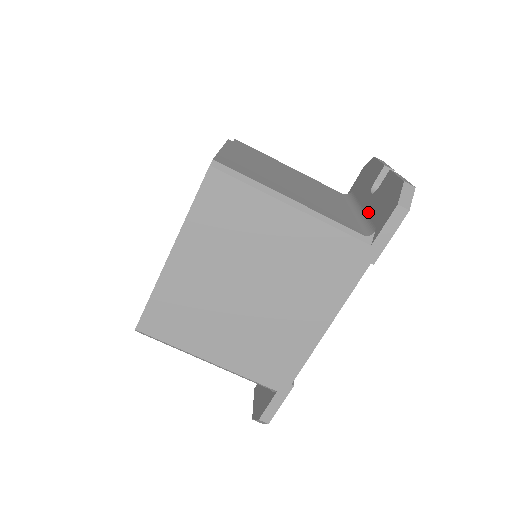
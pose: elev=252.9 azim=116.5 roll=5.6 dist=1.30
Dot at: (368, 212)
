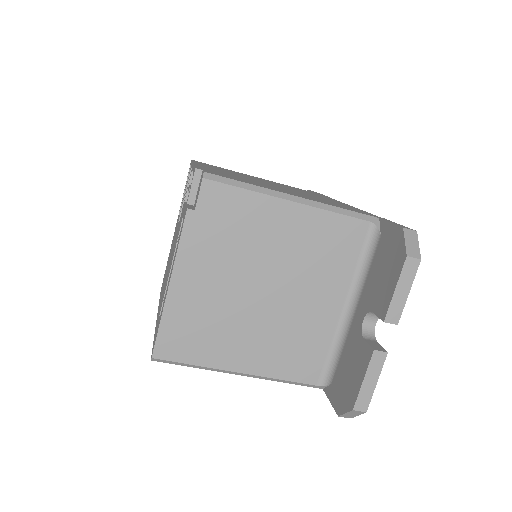
Dot at: (347, 341)
